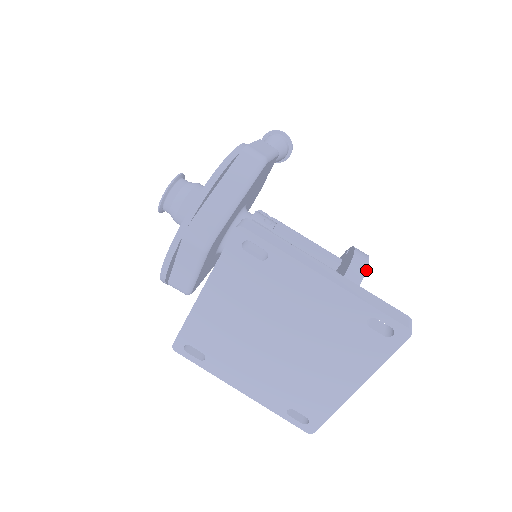
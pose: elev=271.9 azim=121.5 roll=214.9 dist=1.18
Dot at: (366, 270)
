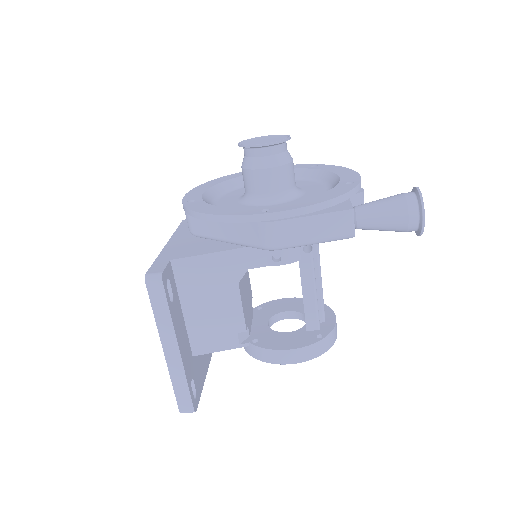
Dot at: (274, 363)
